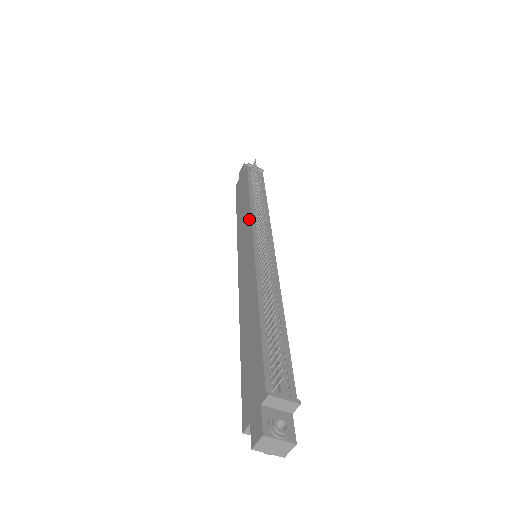
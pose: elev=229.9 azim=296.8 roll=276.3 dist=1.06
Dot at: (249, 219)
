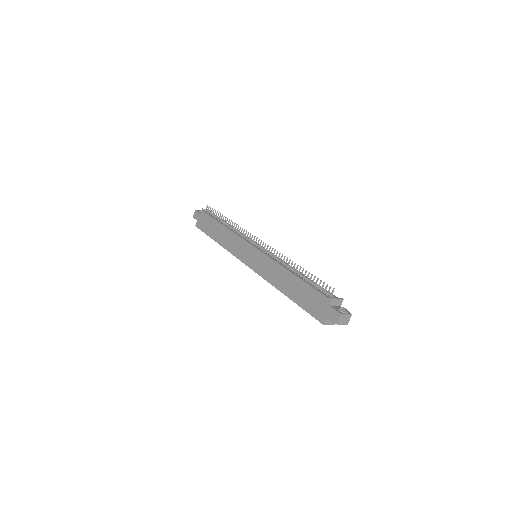
Dot at: (238, 238)
